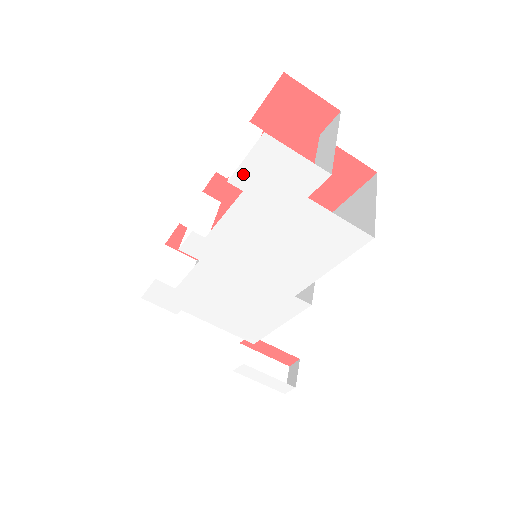
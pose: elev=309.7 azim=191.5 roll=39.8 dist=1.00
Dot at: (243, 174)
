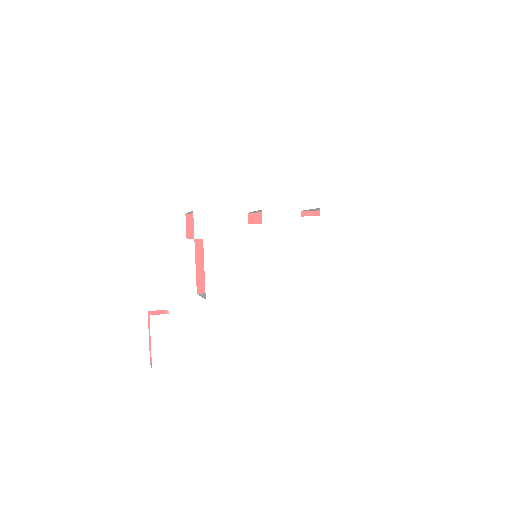
Dot at: (328, 211)
